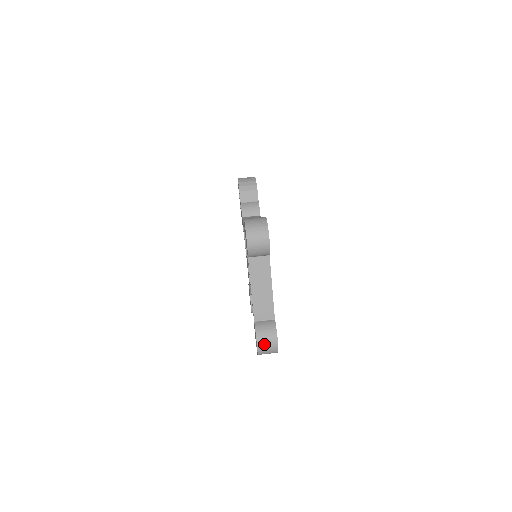
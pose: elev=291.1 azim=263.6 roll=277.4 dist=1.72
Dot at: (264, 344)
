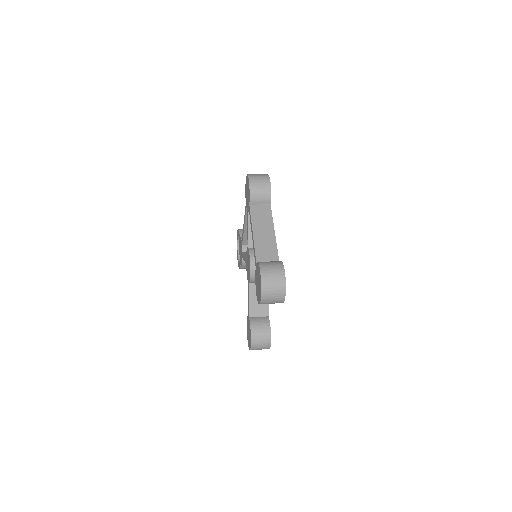
Dot at: (269, 271)
